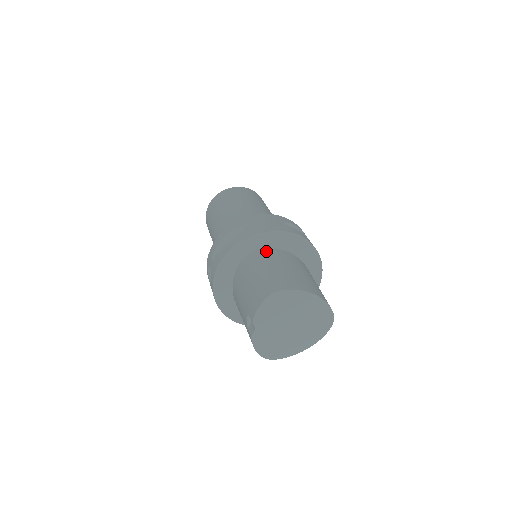
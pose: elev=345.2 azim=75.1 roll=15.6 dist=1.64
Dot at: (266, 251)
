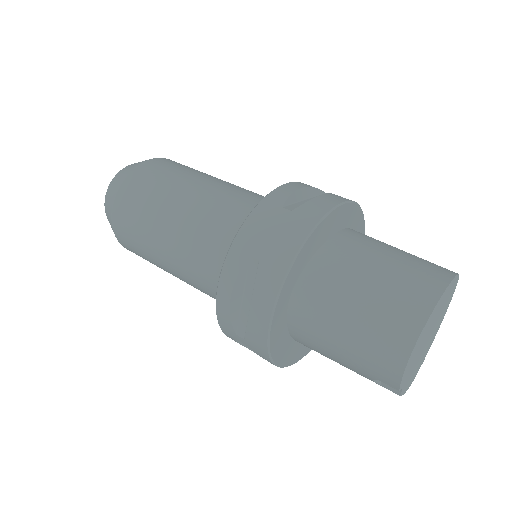
Dot at: (312, 277)
